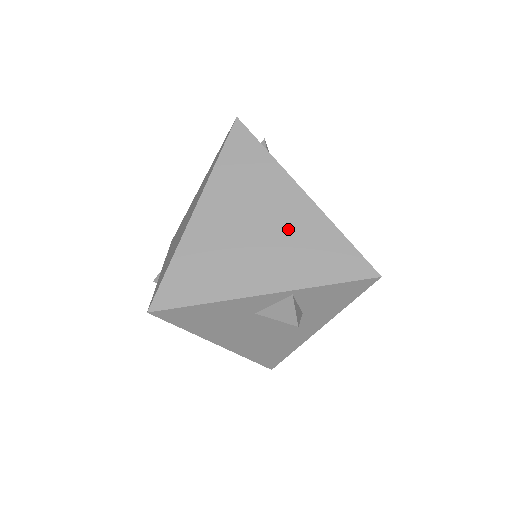
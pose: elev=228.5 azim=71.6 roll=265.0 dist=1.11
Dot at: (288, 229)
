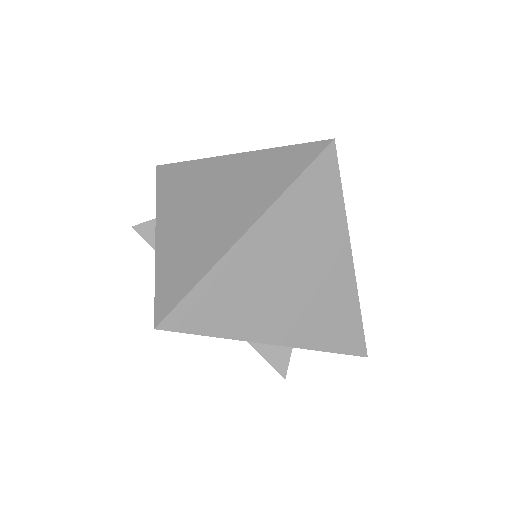
Dot at: (321, 289)
